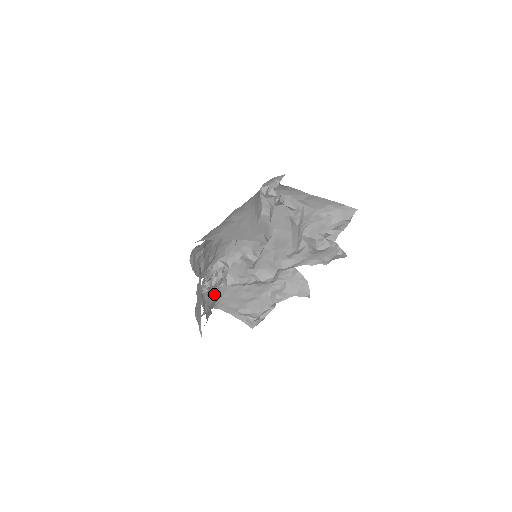
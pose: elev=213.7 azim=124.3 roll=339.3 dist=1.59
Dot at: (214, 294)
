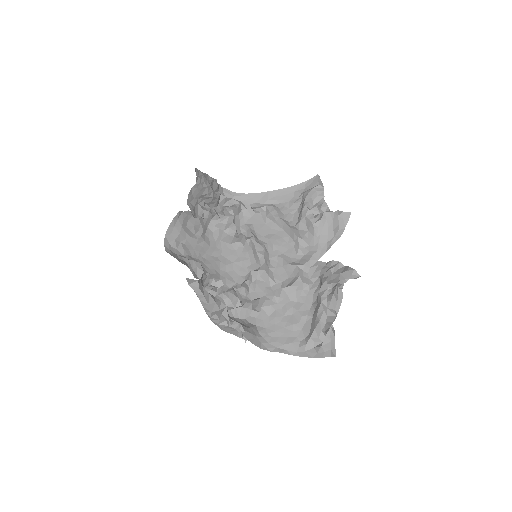
Dot at: (247, 325)
